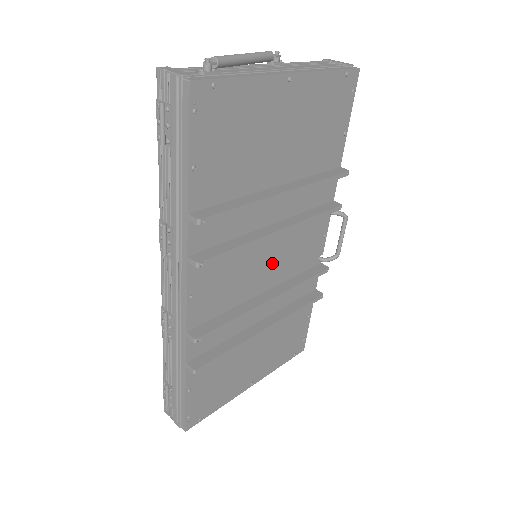
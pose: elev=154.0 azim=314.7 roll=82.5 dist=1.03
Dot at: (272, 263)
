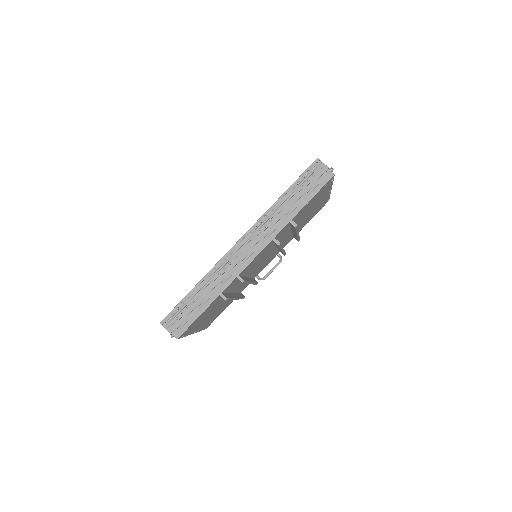
Dot at: occluded
